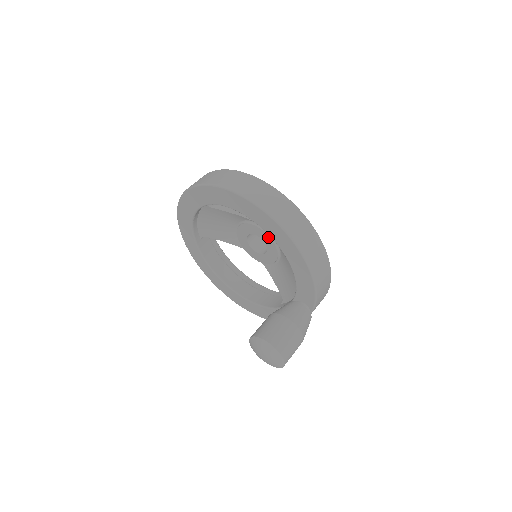
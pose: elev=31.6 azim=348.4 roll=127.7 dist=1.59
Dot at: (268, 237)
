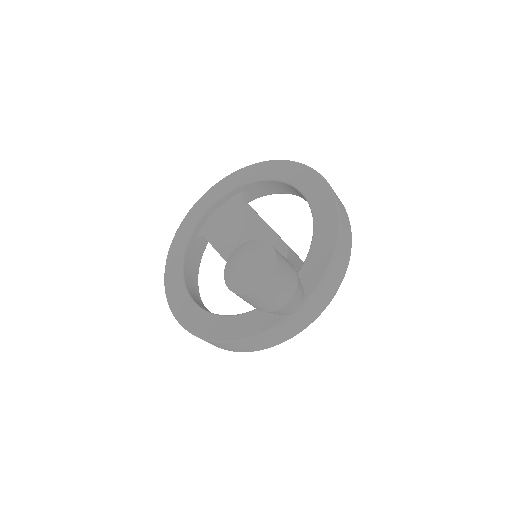
Dot at: (281, 244)
